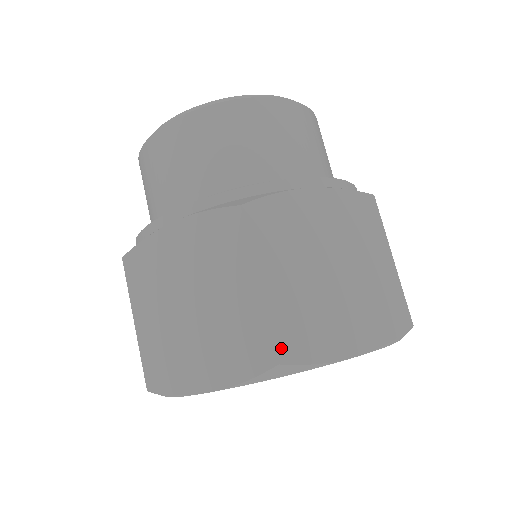
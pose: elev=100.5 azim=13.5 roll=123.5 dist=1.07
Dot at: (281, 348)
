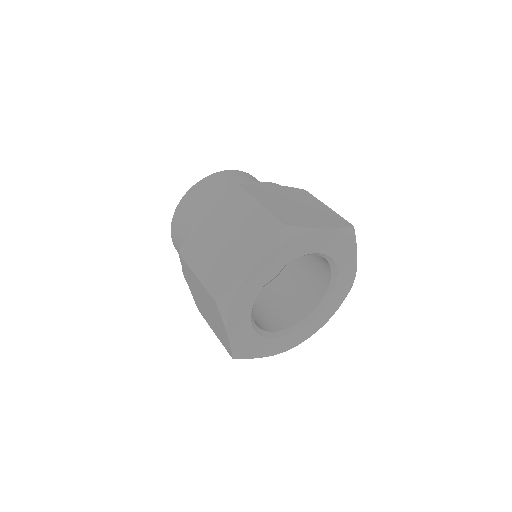
Dot at: (283, 221)
